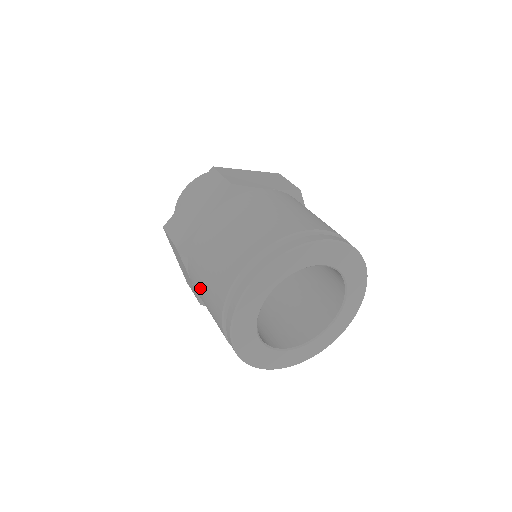
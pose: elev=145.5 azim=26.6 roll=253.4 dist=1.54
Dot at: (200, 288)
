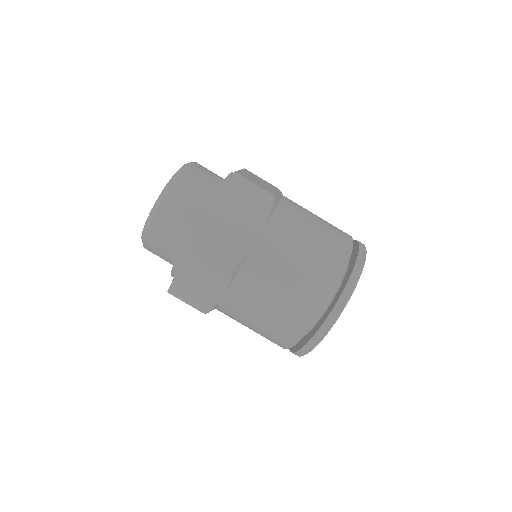
Dot at: occluded
